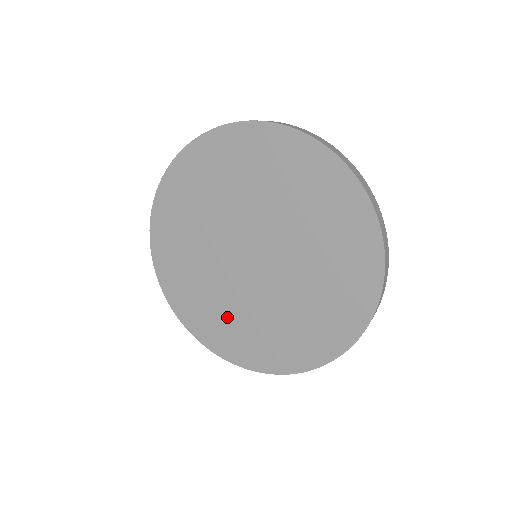
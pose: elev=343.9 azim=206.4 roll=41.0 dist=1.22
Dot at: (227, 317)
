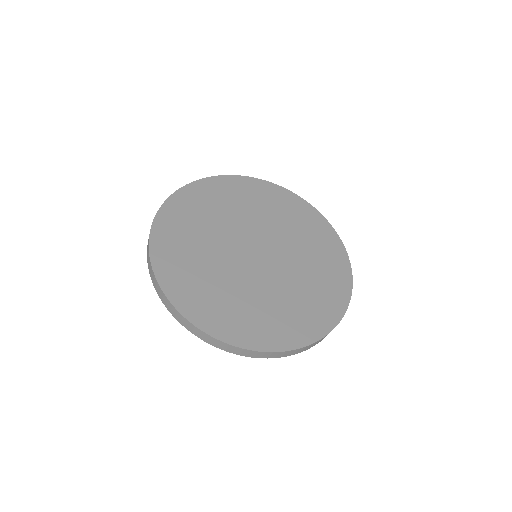
Dot at: (212, 286)
